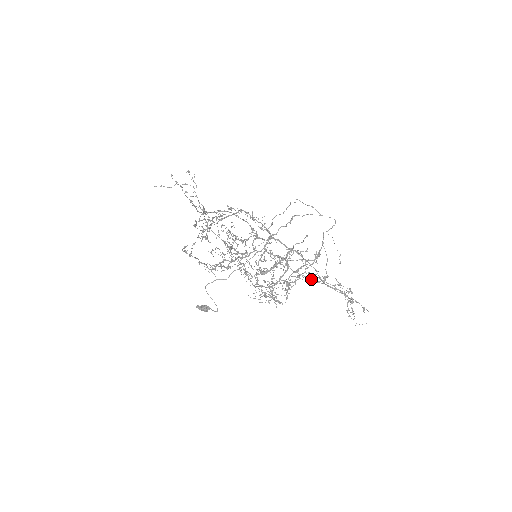
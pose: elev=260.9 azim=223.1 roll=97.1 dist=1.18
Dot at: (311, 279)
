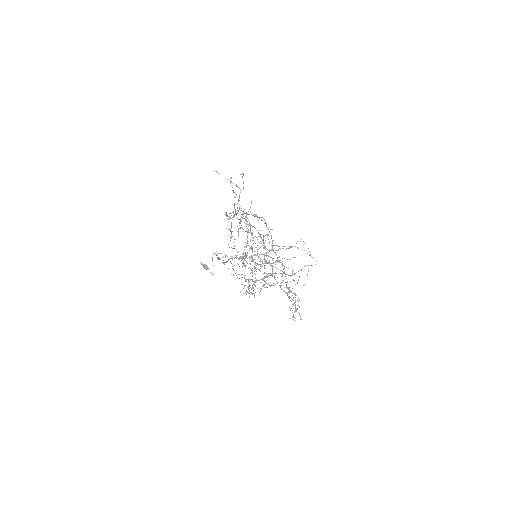
Dot at: occluded
